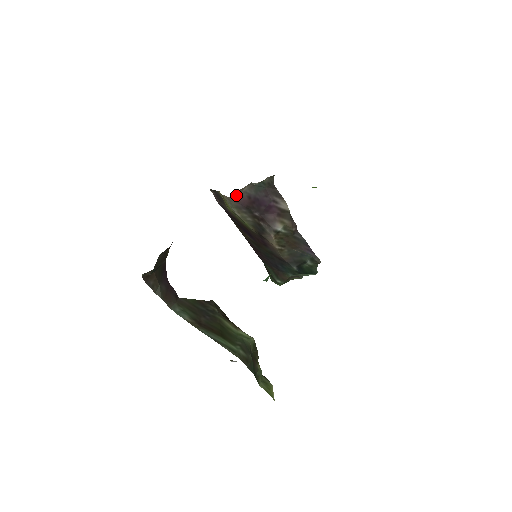
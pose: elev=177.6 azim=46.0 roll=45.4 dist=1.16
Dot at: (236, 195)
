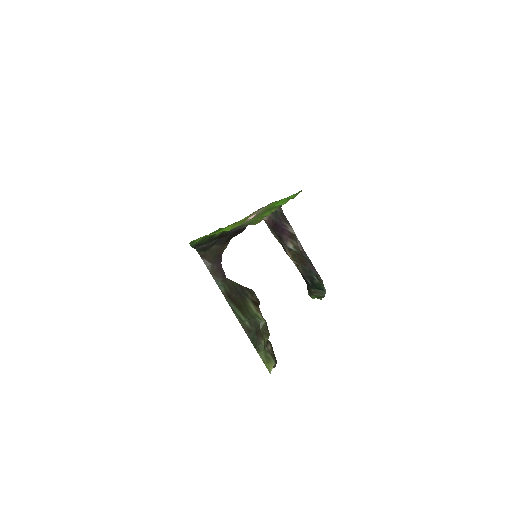
Dot at: (266, 218)
